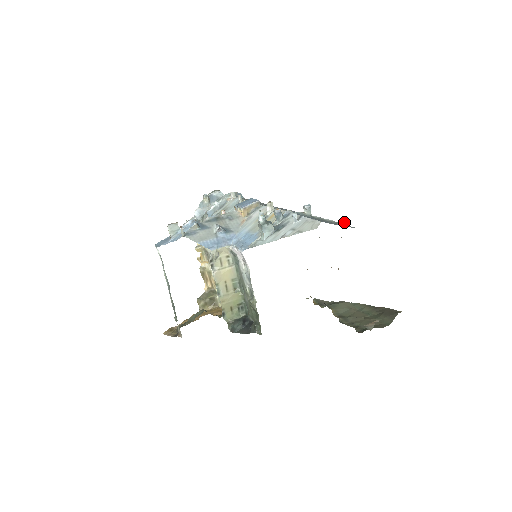
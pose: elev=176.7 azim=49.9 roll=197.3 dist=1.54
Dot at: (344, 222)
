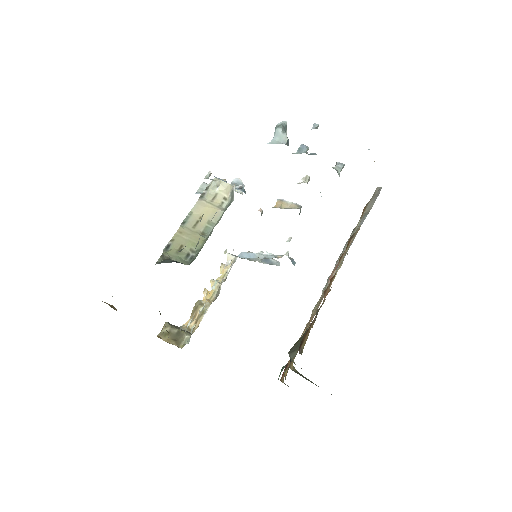
Dot at: occluded
